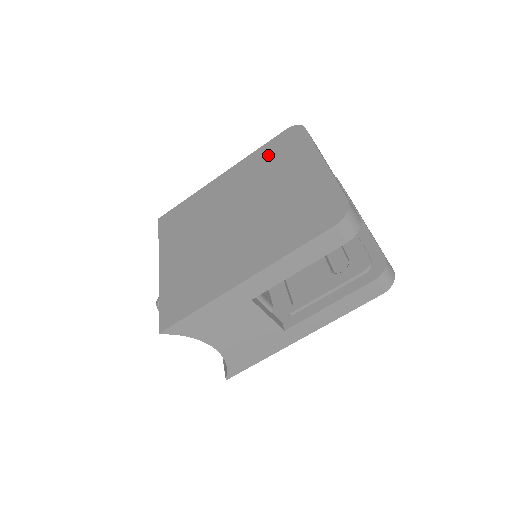
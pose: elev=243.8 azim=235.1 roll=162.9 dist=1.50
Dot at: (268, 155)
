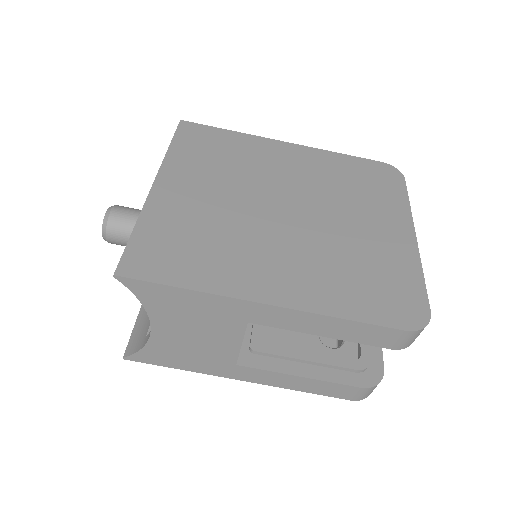
Dot at: (352, 172)
